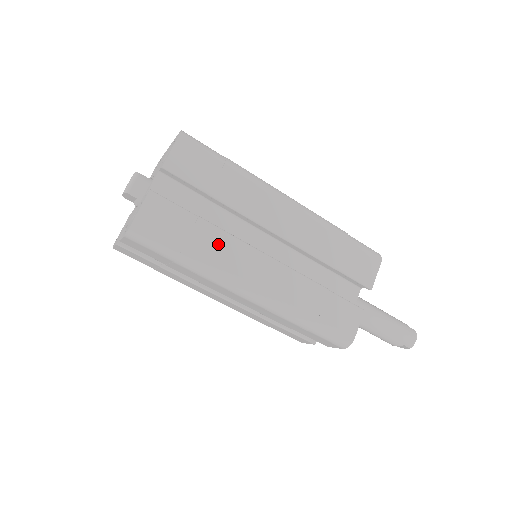
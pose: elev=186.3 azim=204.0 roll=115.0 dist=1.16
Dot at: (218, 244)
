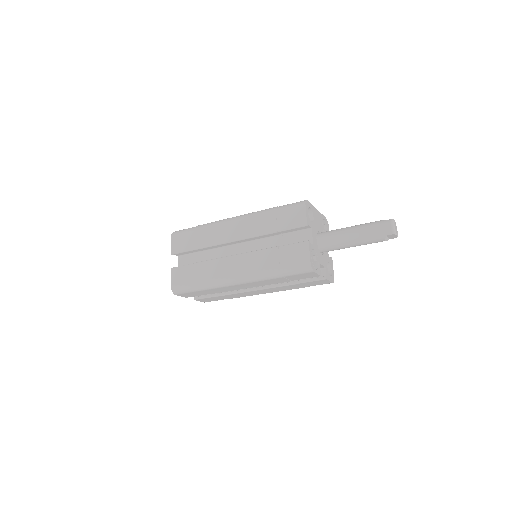
Dot at: (209, 269)
